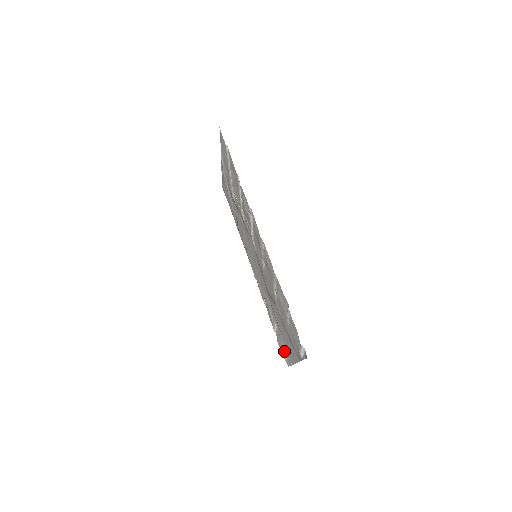
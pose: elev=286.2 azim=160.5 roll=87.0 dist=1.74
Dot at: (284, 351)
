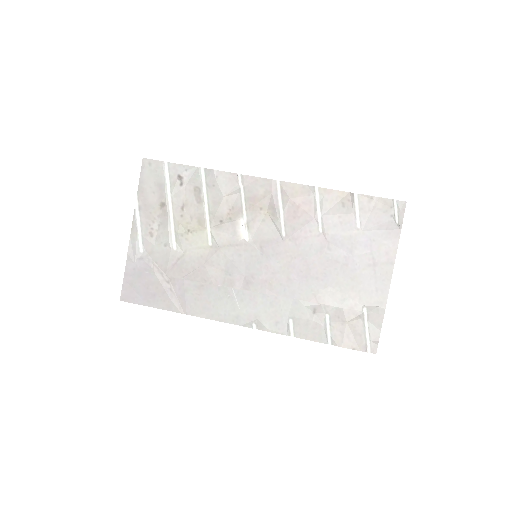
Dot at: (362, 323)
